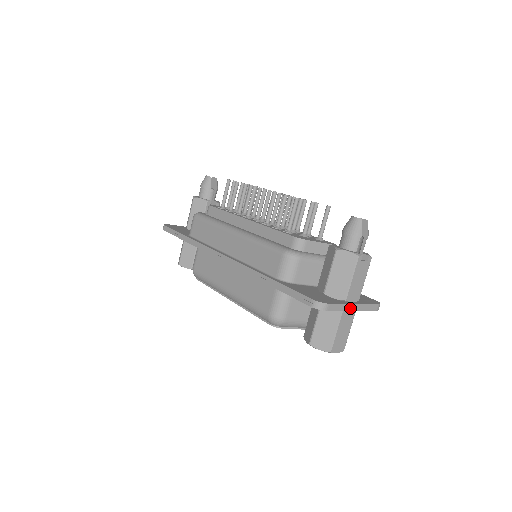
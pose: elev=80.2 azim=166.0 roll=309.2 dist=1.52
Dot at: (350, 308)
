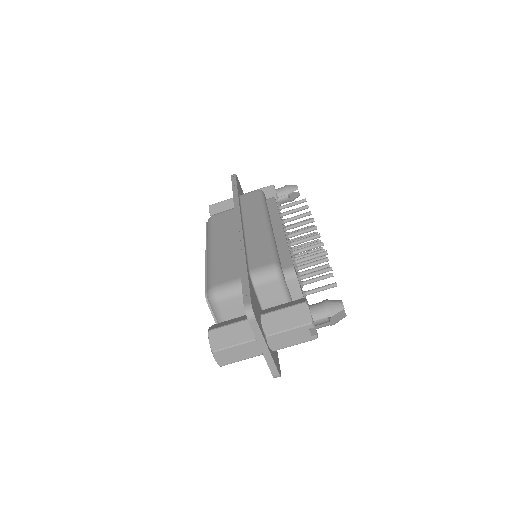
Dot at: (262, 345)
